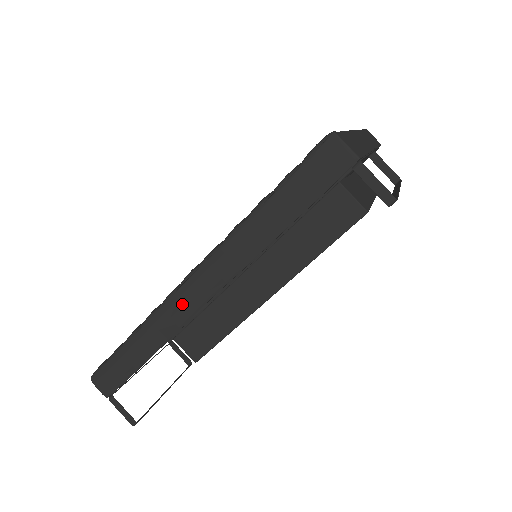
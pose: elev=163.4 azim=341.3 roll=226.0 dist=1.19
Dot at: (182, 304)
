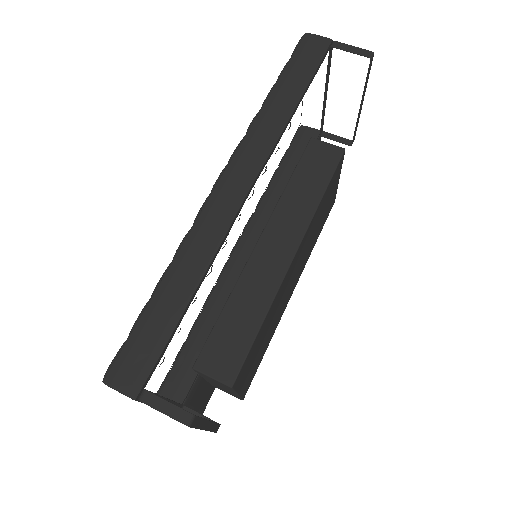
Dot at: (220, 206)
